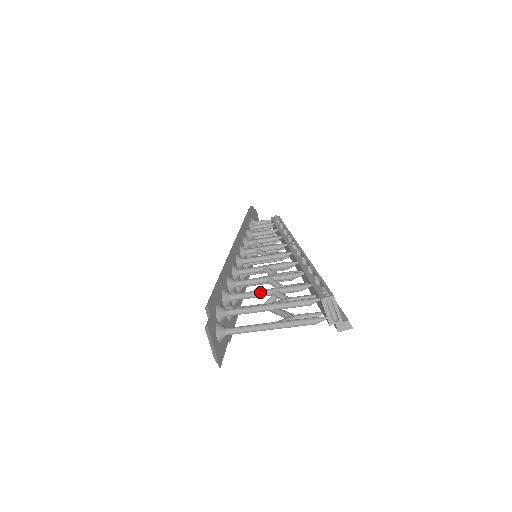
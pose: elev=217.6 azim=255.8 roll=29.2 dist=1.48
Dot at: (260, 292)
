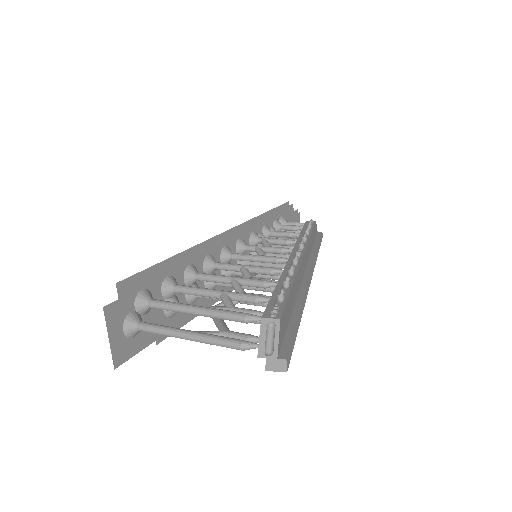
Dot at: (207, 291)
